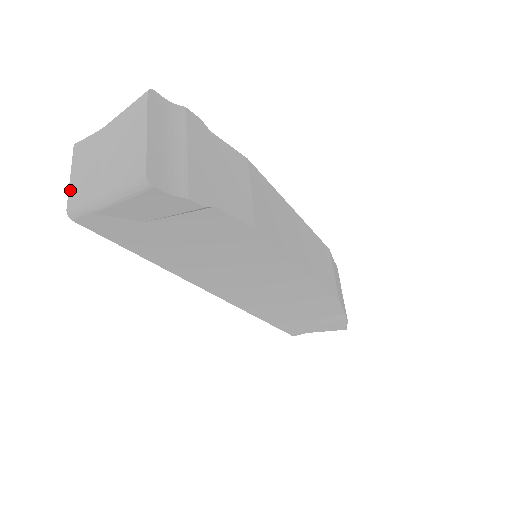
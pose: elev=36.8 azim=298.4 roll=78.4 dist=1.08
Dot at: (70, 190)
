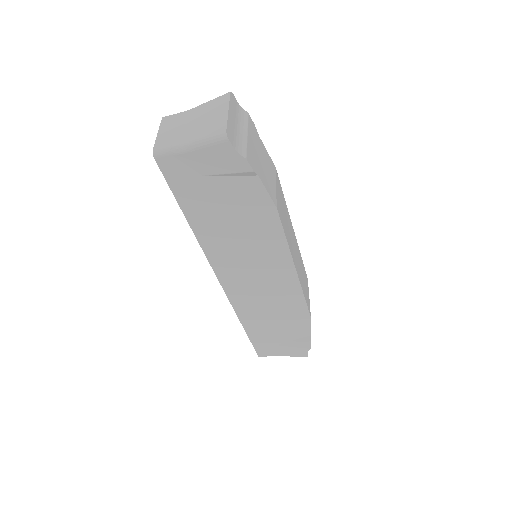
Dot at: (157, 140)
